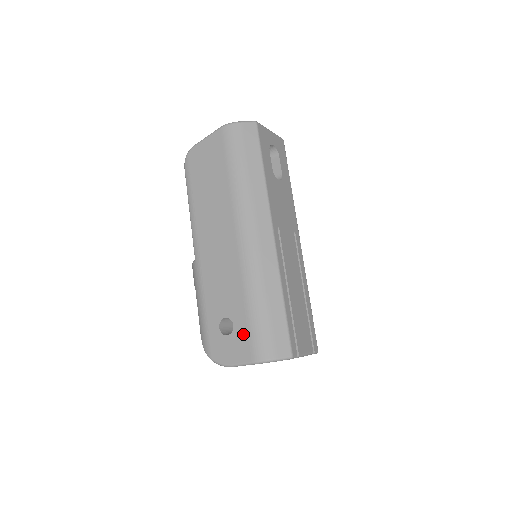
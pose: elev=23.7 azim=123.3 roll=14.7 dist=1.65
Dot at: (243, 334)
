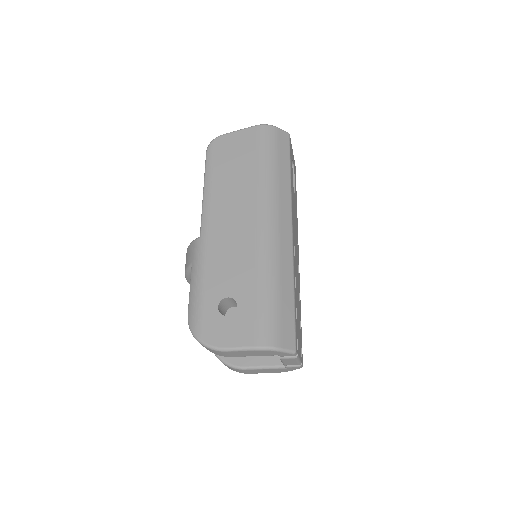
Dot at: (248, 316)
